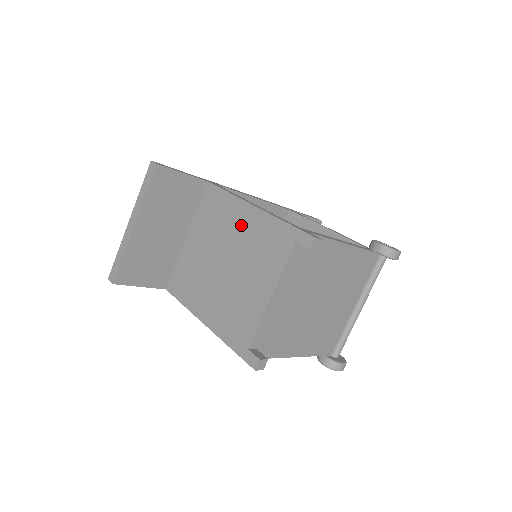
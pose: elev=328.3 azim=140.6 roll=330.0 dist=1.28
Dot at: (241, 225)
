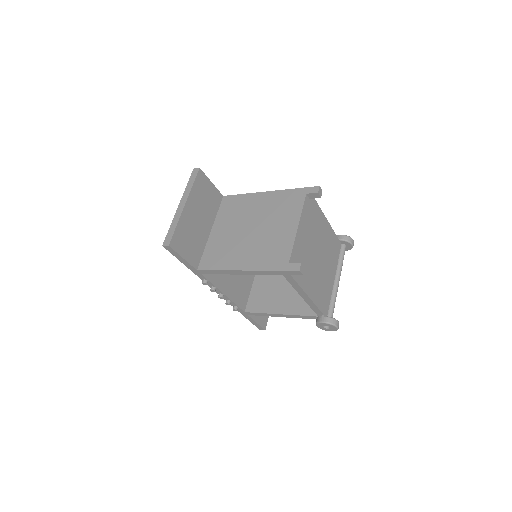
Dot at: (260, 204)
